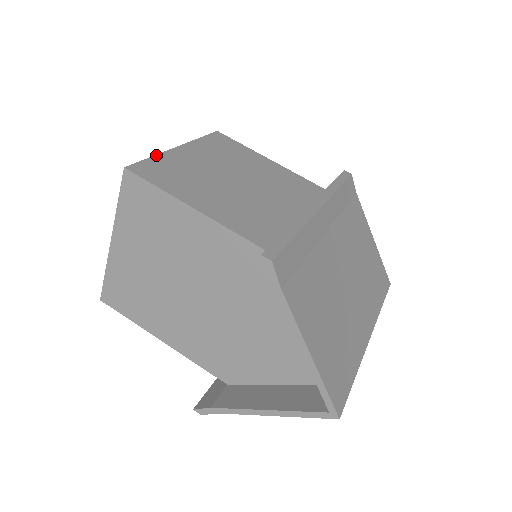
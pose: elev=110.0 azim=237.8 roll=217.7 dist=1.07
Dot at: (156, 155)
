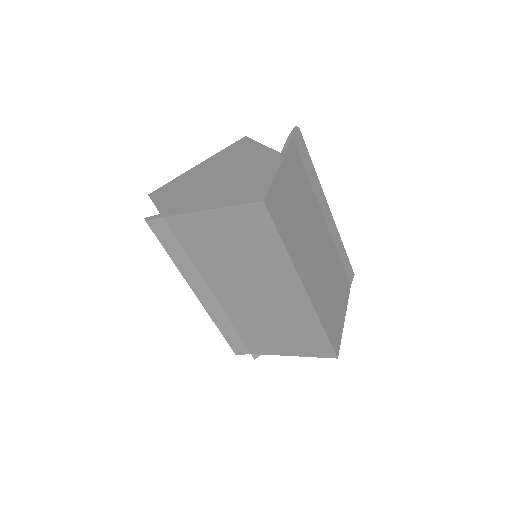
Dot at: occluded
